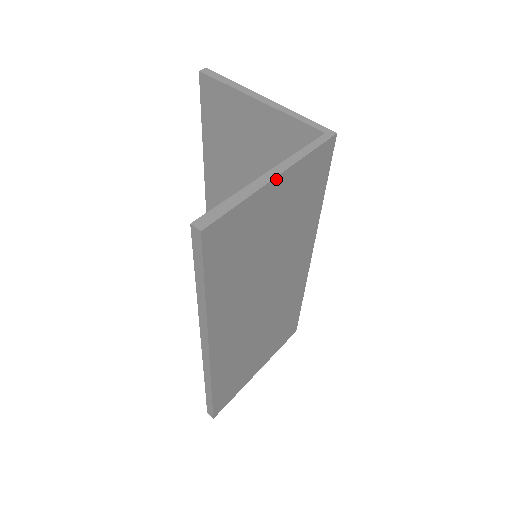
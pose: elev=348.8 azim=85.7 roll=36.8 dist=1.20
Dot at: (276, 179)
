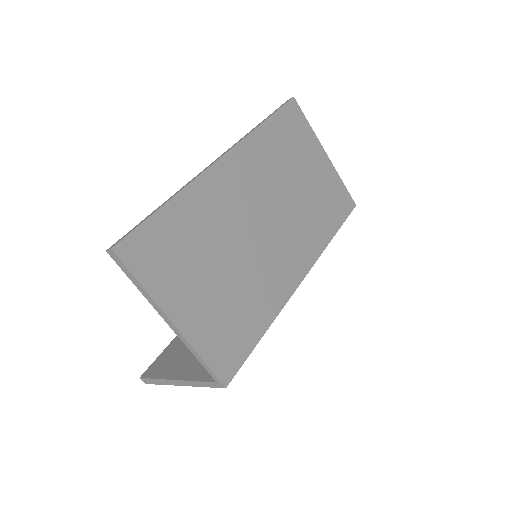
Dot at: (181, 384)
